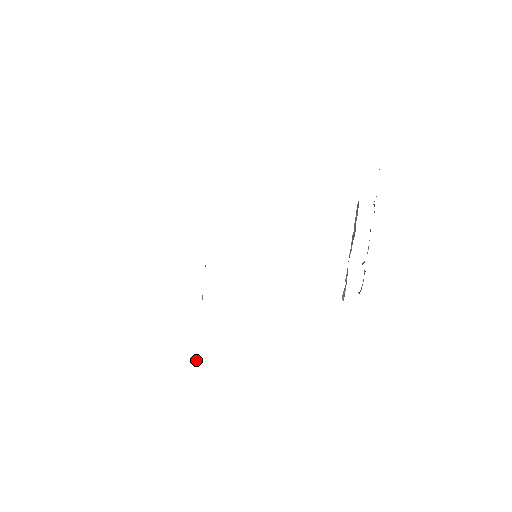
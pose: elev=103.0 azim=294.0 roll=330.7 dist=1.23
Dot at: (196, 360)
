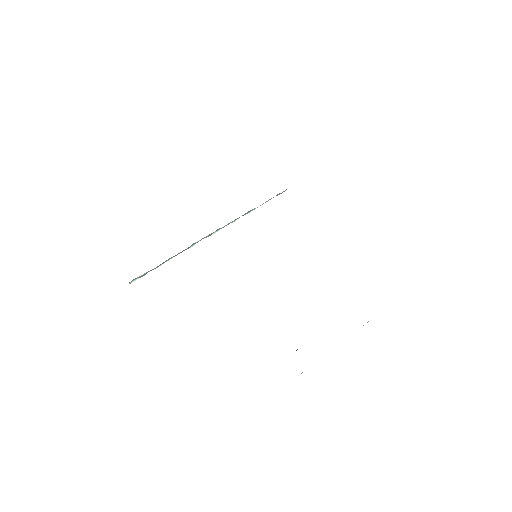
Dot at: (135, 280)
